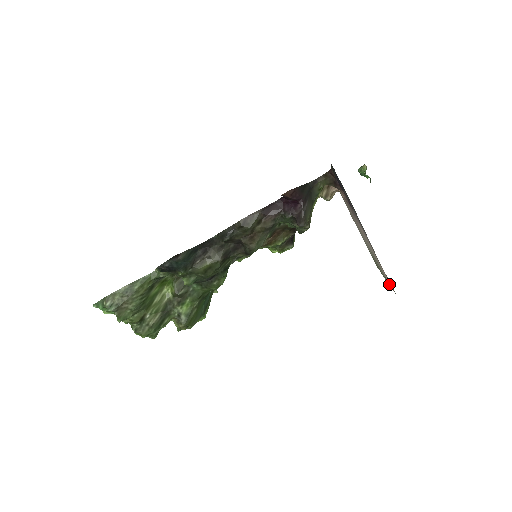
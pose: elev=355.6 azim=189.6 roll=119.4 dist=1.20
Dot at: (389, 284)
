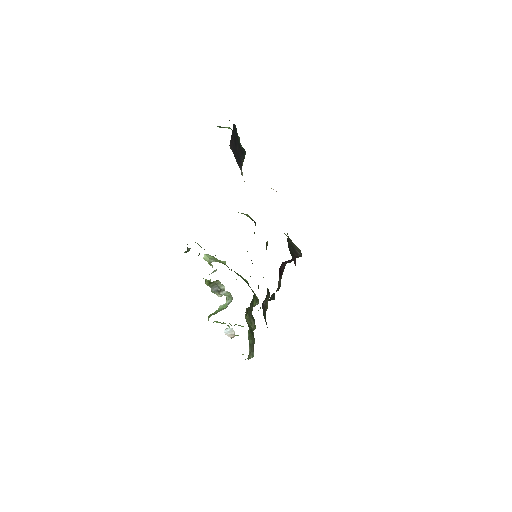
Dot at: occluded
